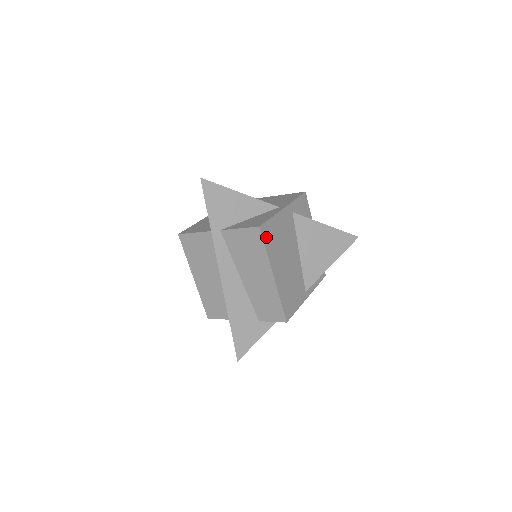
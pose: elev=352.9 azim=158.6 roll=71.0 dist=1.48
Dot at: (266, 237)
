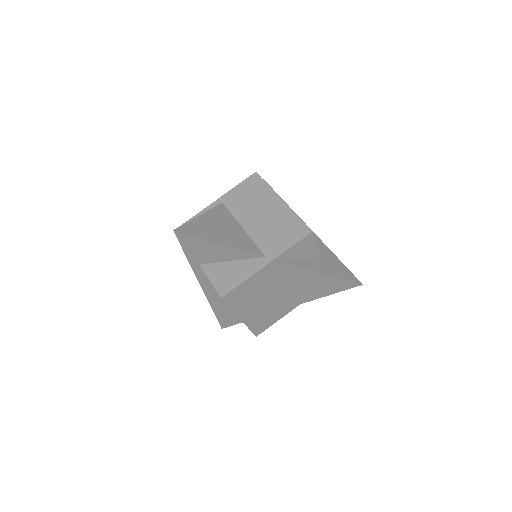
Dot at: (232, 300)
